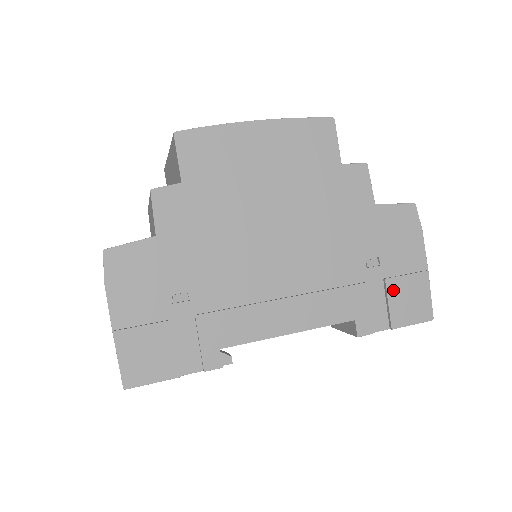
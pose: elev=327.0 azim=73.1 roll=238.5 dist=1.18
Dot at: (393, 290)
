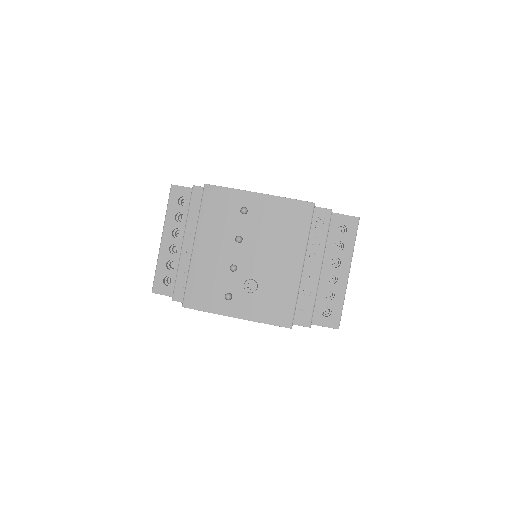
Dot at: occluded
